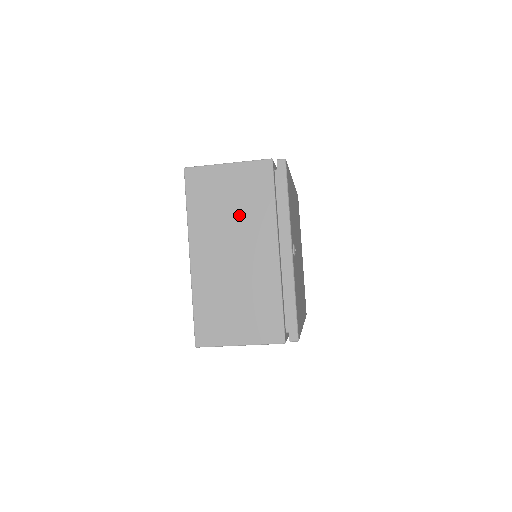
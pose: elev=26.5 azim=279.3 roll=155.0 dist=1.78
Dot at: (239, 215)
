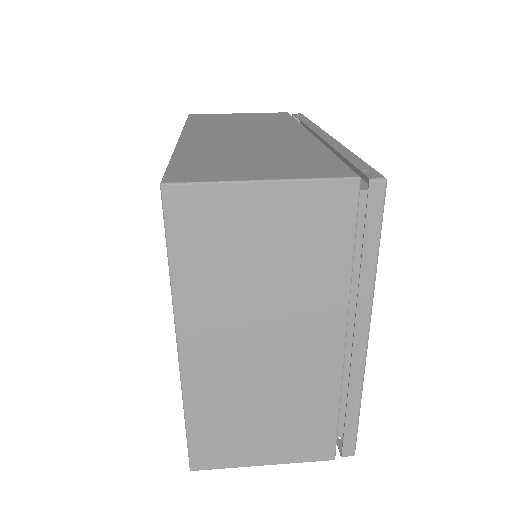
Dot at: (279, 284)
